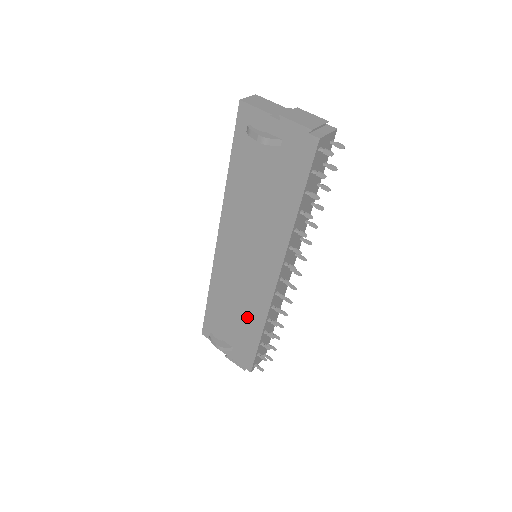
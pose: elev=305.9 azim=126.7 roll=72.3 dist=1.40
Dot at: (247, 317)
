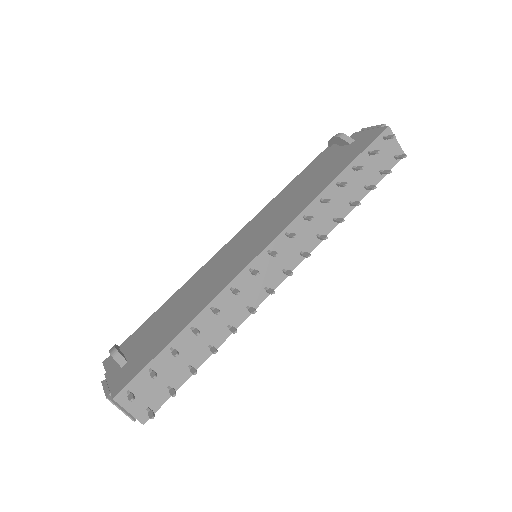
Dot at: (189, 307)
